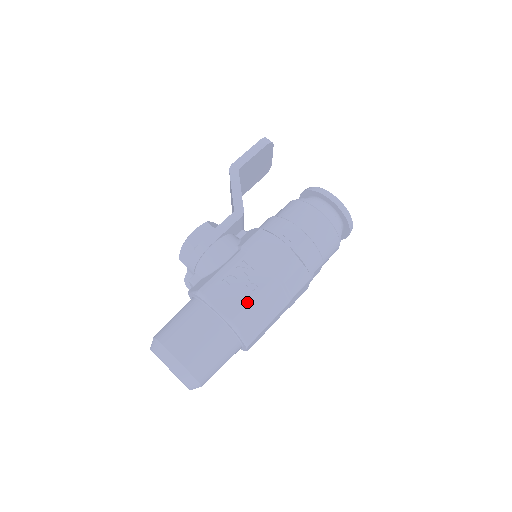
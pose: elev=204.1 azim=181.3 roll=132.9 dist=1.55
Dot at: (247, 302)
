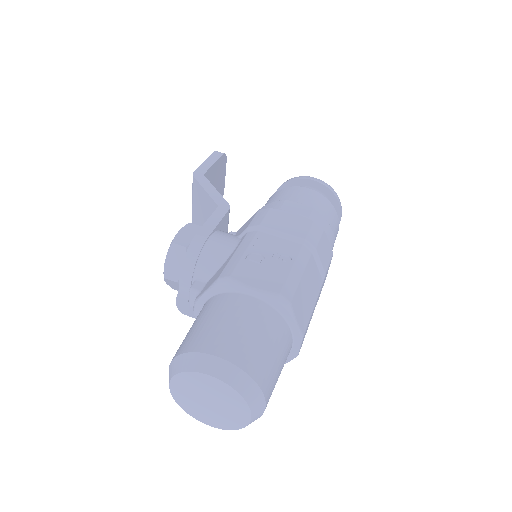
Dot at: (287, 273)
